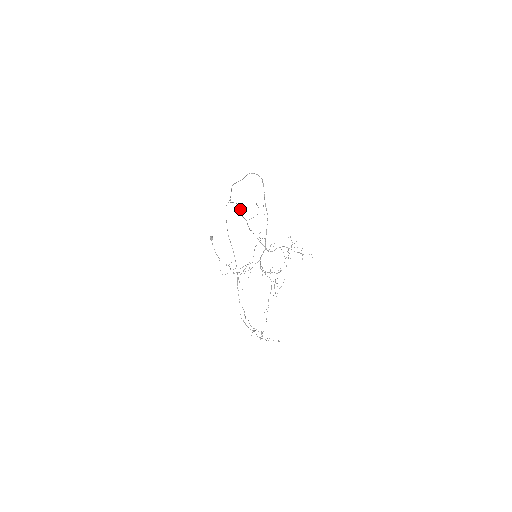
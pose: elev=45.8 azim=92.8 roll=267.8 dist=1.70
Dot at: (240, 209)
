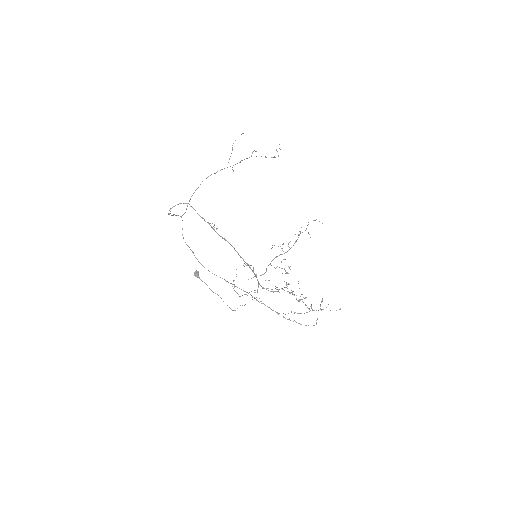
Dot at: occluded
